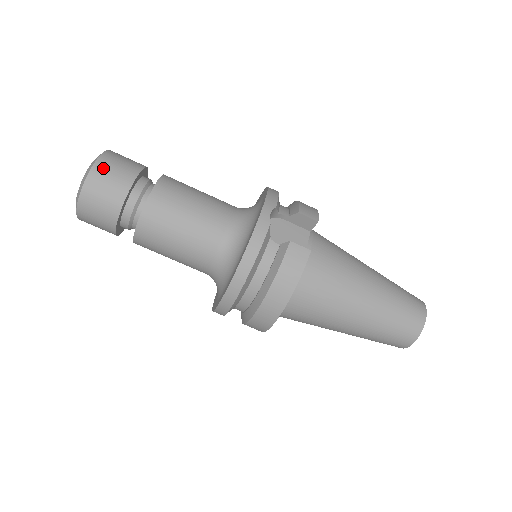
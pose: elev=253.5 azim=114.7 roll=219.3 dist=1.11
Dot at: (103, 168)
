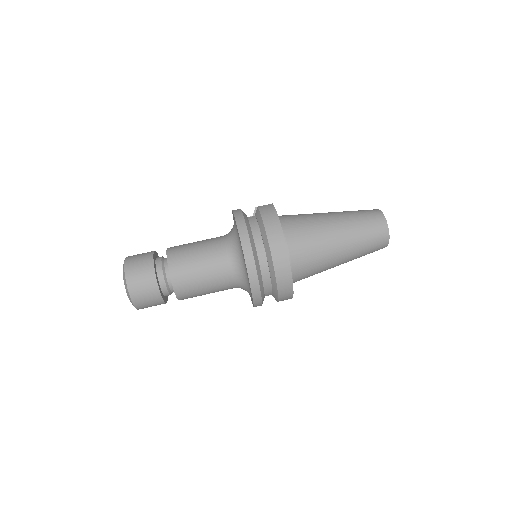
Dot at: (132, 256)
